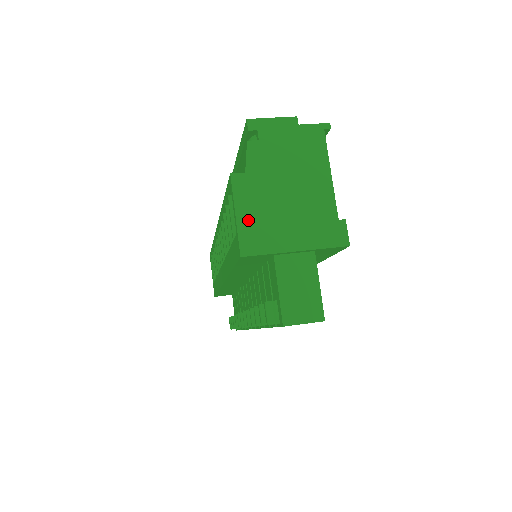
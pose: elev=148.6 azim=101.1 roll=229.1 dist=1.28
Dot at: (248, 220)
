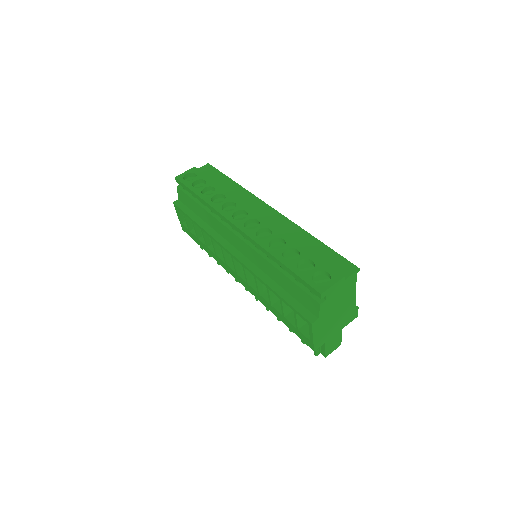
Dot at: (318, 336)
